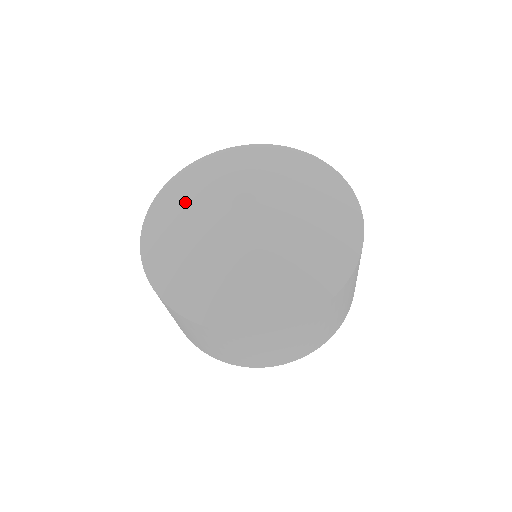
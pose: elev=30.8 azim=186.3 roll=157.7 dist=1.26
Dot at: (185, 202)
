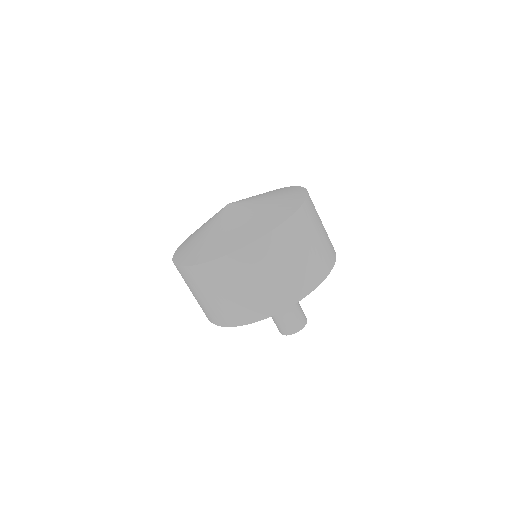
Dot at: (195, 240)
